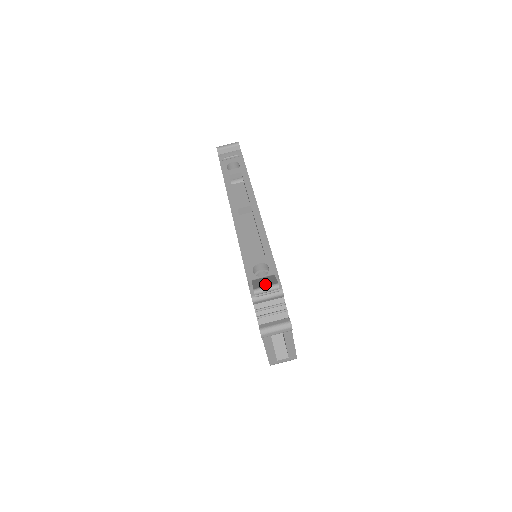
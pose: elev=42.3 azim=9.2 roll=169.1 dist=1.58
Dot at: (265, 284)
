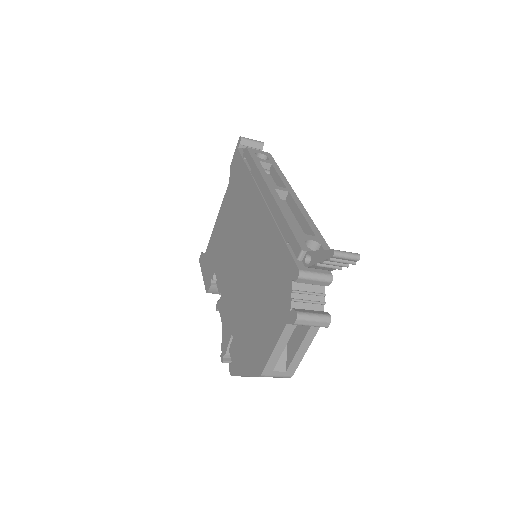
Dot at: occluded
